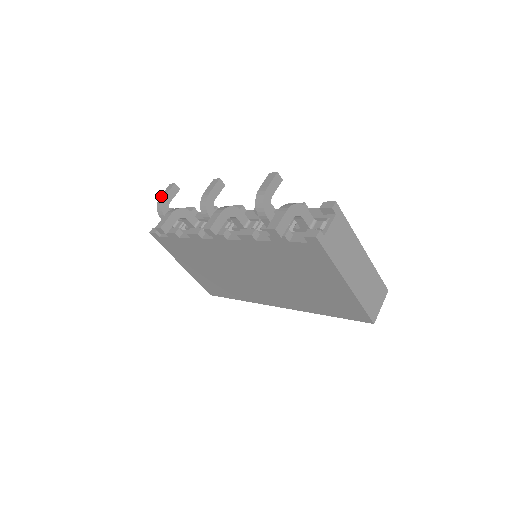
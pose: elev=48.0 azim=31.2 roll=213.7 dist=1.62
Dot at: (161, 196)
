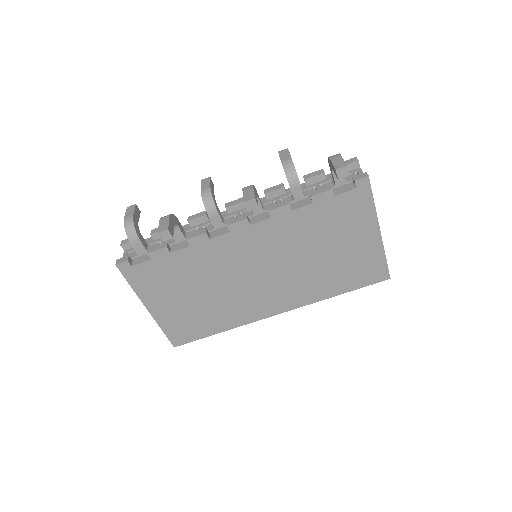
Dot at: (126, 217)
